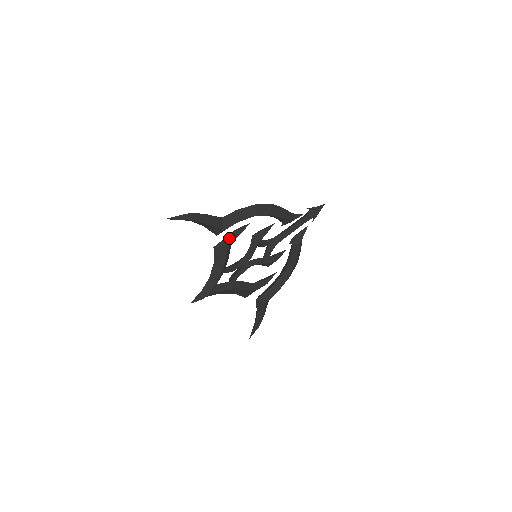
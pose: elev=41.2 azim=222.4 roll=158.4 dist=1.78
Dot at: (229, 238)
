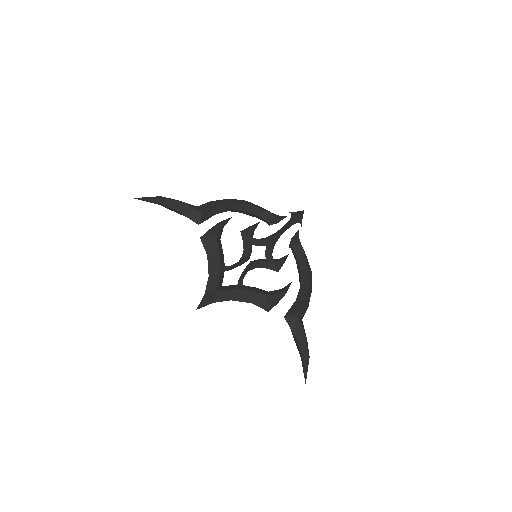
Dot at: (214, 228)
